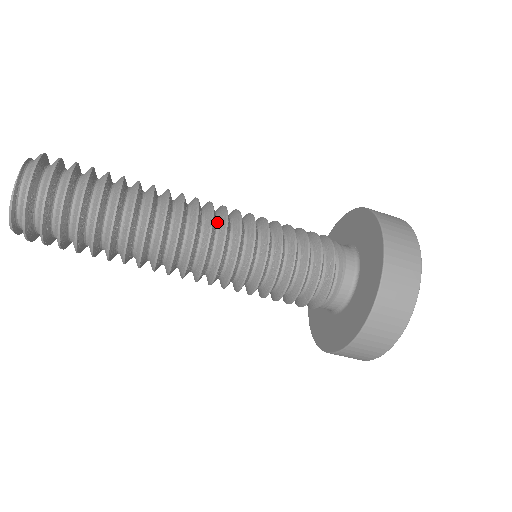
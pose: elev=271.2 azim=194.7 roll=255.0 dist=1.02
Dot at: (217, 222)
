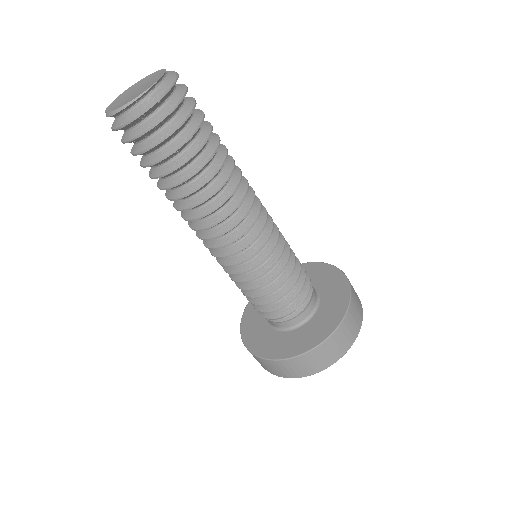
Dot at: (254, 224)
